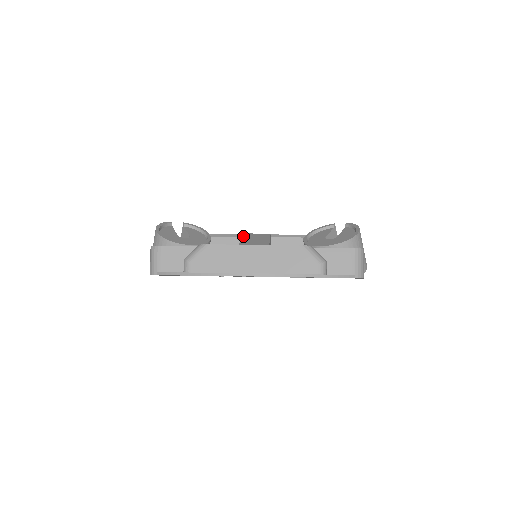
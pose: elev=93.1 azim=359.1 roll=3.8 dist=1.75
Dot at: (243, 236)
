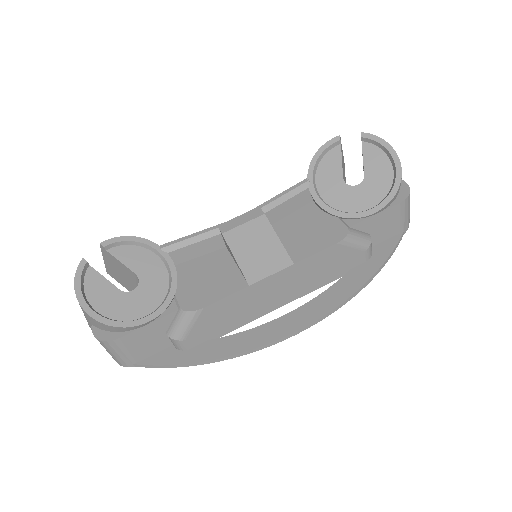
Dot at: (231, 247)
